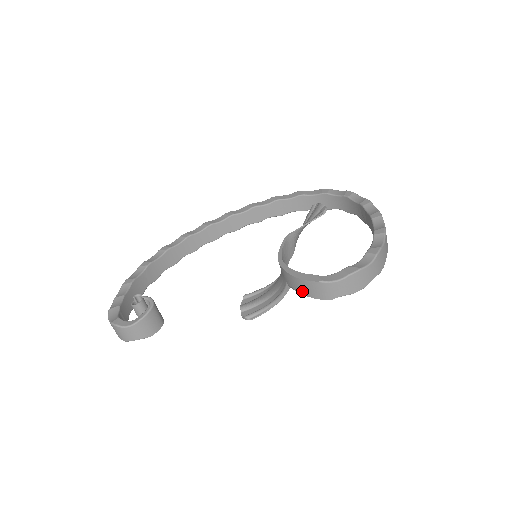
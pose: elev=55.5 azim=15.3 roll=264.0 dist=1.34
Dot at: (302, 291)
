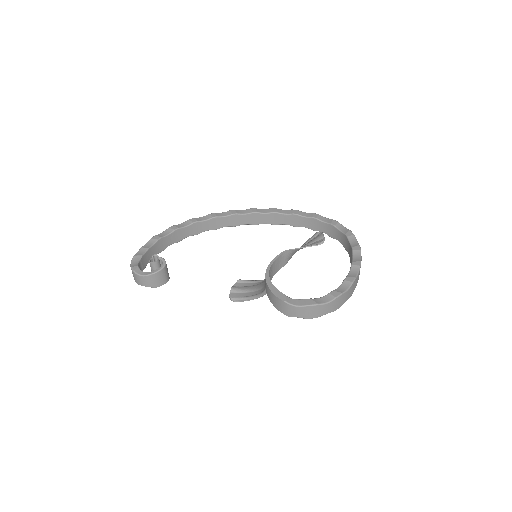
Dot at: (272, 301)
